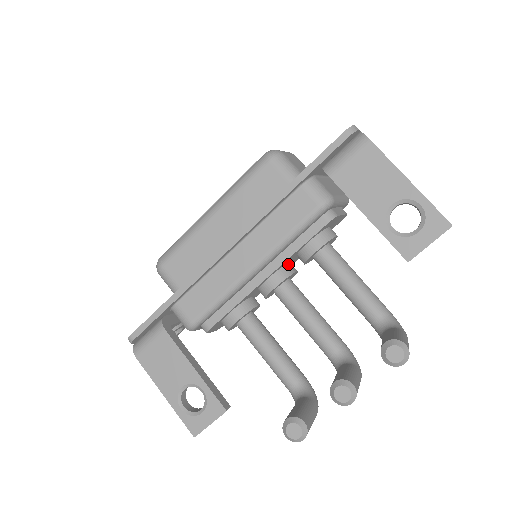
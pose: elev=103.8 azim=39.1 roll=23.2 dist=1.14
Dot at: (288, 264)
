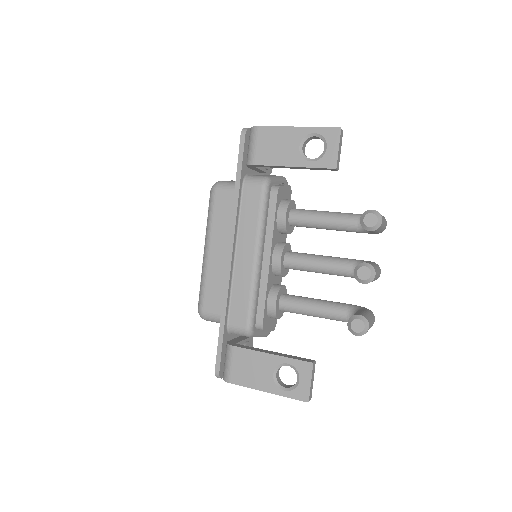
Dot at: (278, 242)
